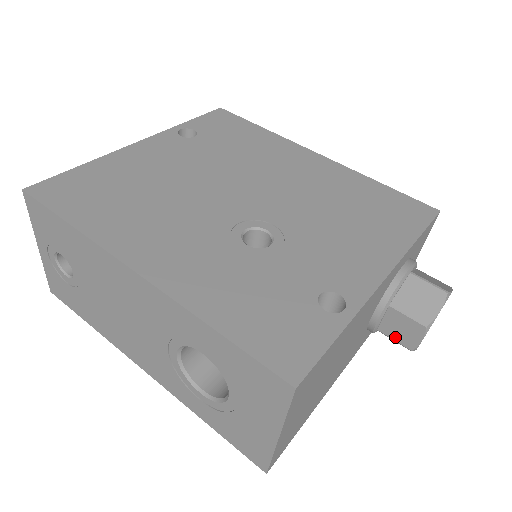
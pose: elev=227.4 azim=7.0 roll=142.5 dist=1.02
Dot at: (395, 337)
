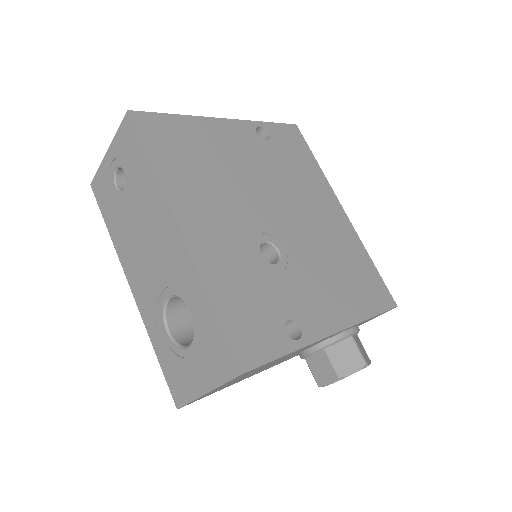
Dot at: (314, 371)
